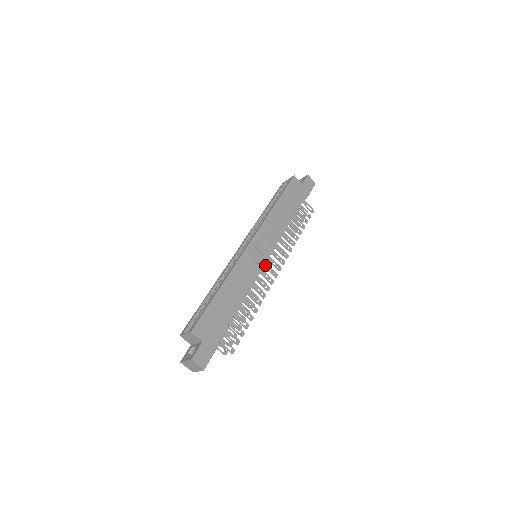
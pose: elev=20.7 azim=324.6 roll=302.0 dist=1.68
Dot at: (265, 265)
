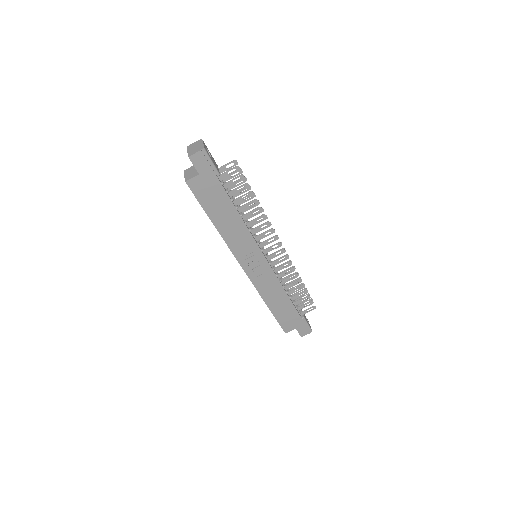
Dot at: (269, 258)
